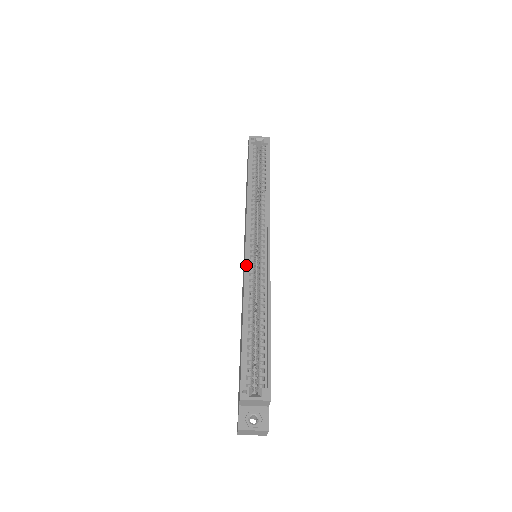
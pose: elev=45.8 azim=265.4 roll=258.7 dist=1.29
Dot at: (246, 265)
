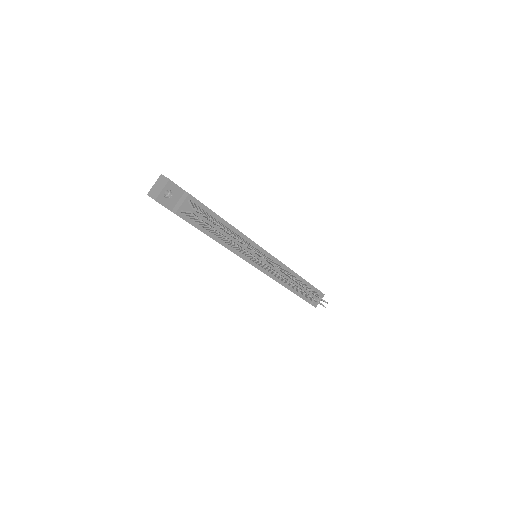
Dot at: occluded
